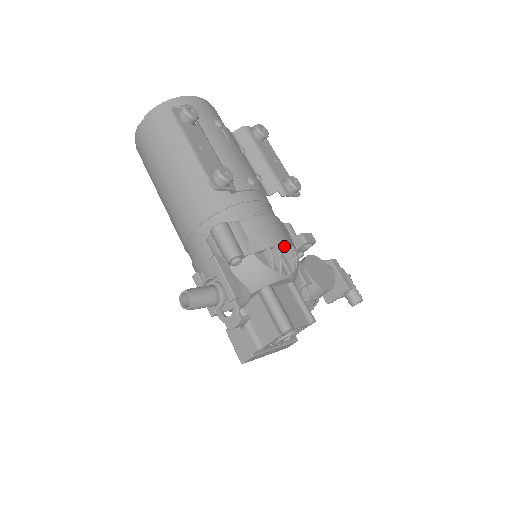
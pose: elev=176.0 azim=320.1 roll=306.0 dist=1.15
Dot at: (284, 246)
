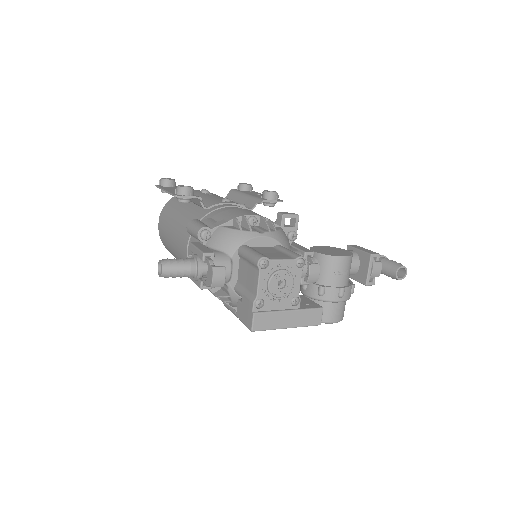
Dot at: (252, 216)
